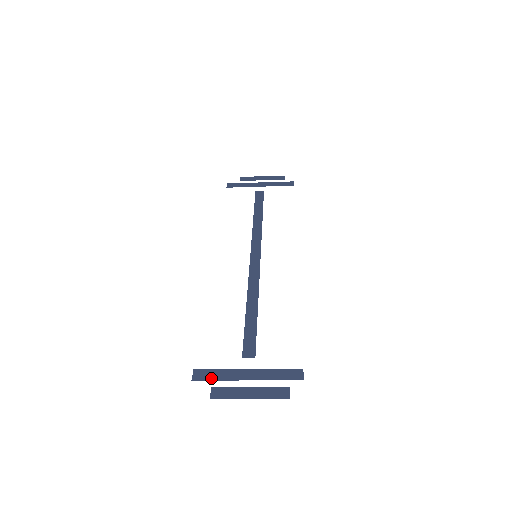
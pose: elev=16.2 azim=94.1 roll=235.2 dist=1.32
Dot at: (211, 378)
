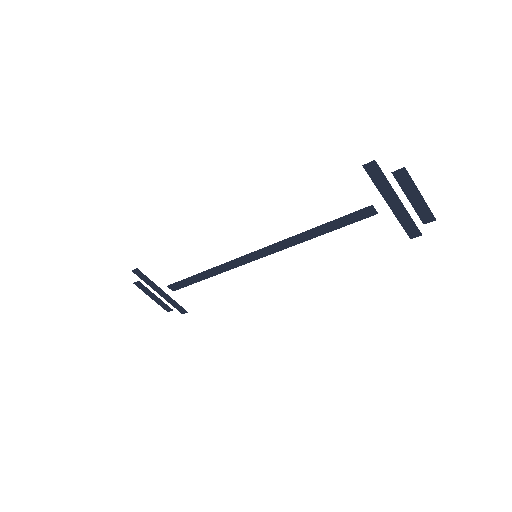
Dot at: (382, 175)
